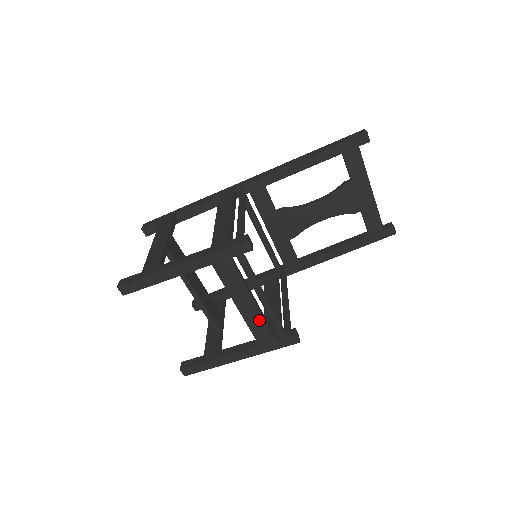
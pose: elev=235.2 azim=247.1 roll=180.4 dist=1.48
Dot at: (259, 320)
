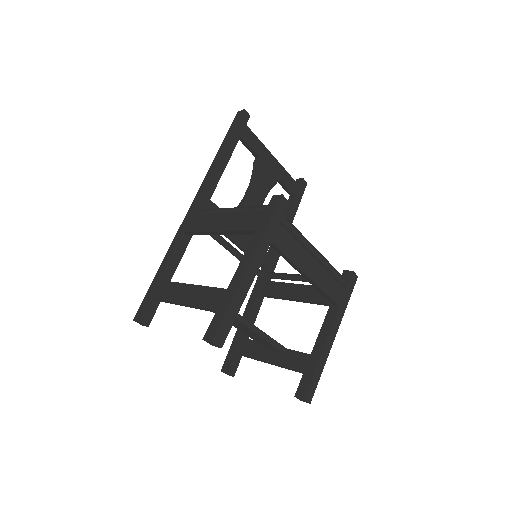
Dot at: (326, 277)
